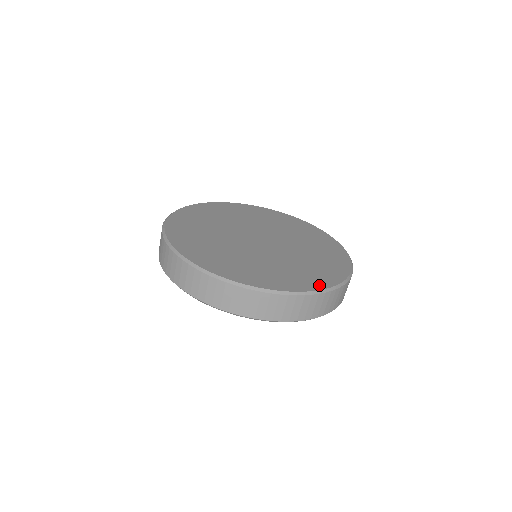
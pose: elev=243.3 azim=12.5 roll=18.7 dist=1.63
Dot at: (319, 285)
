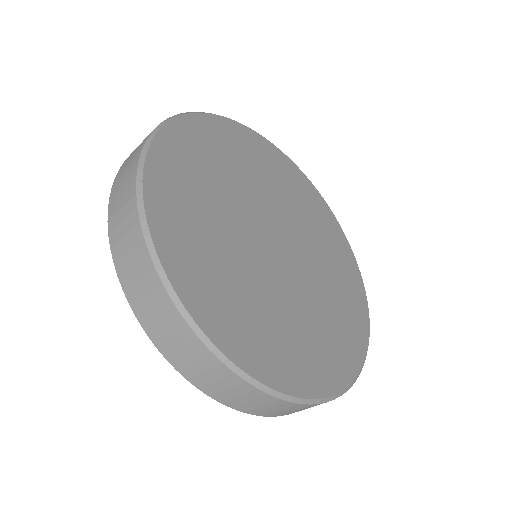
Dot at: (358, 356)
